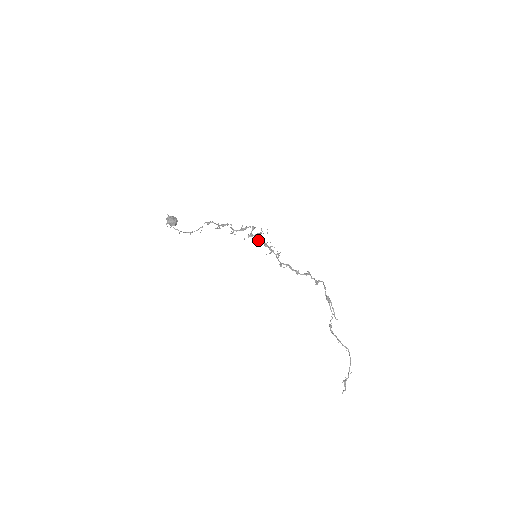
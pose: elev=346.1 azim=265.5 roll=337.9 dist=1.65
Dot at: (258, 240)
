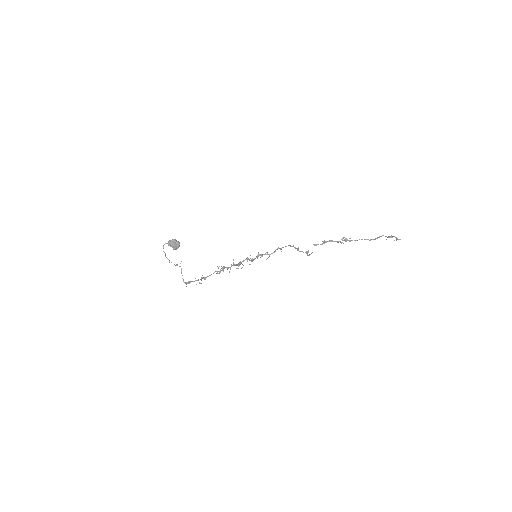
Dot at: (244, 260)
